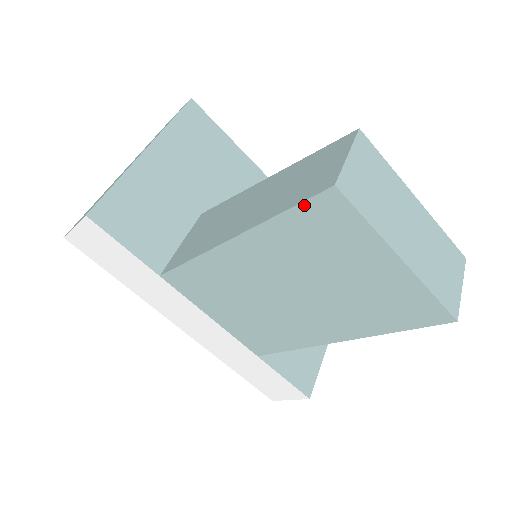
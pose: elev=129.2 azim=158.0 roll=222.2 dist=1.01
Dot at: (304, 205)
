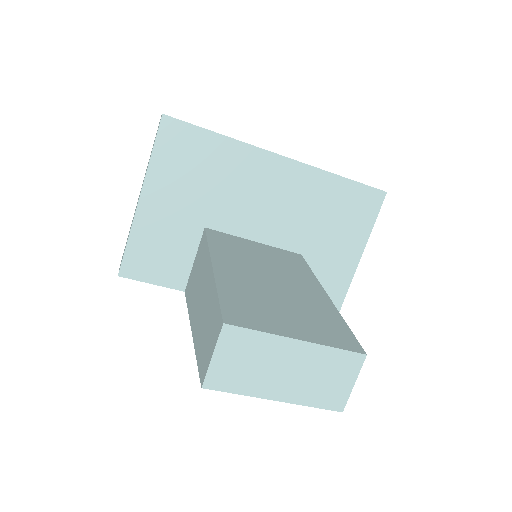
Dot at: occluded
